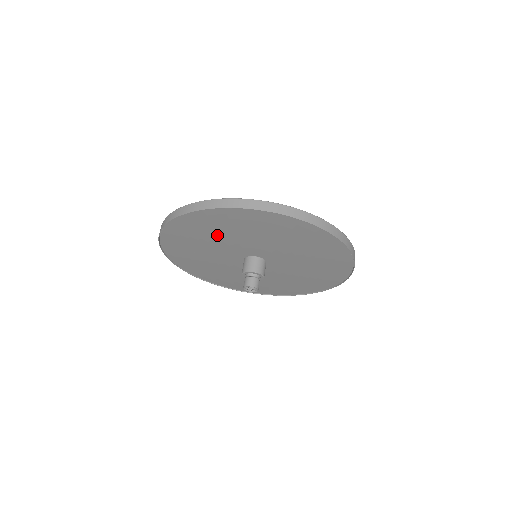
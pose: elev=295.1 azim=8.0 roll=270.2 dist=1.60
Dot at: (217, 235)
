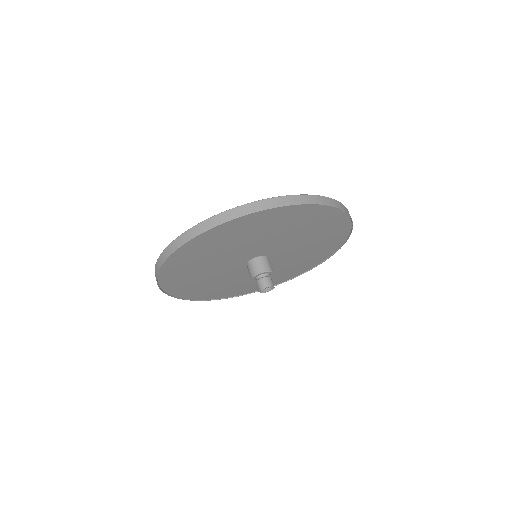
Dot at: (211, 257)
